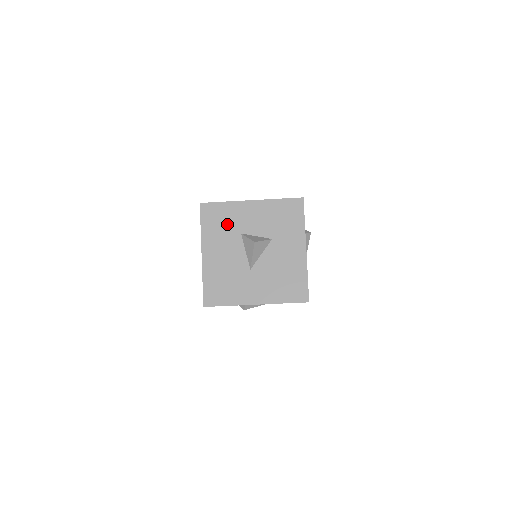
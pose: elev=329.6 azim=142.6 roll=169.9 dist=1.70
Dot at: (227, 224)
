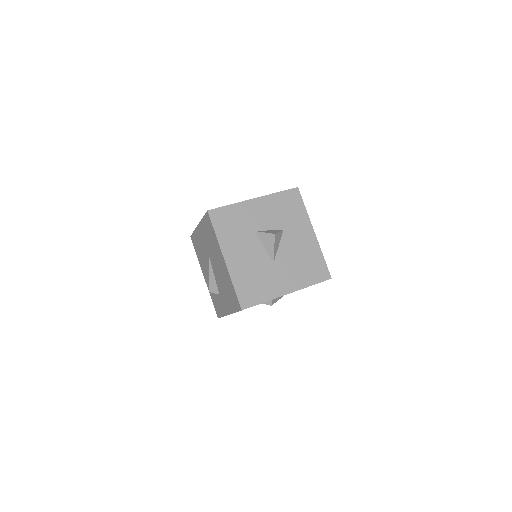
Dot at: (239, 225)
